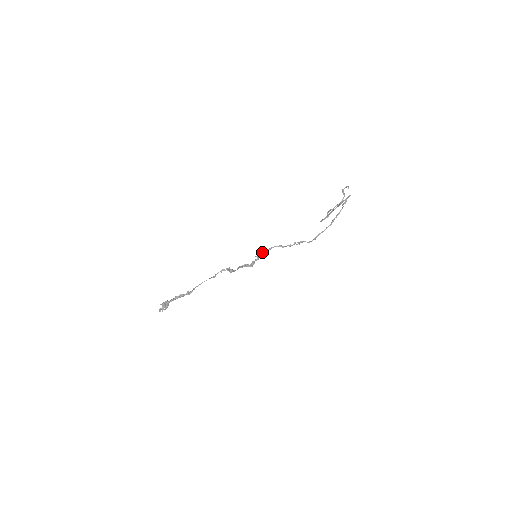
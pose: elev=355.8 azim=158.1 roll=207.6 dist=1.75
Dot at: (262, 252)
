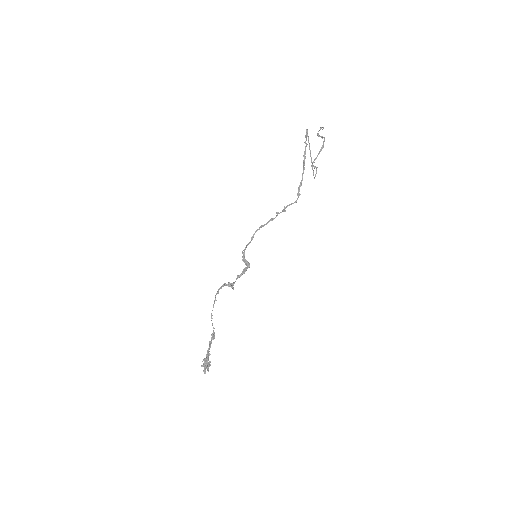
Dot at: (246, 246)
